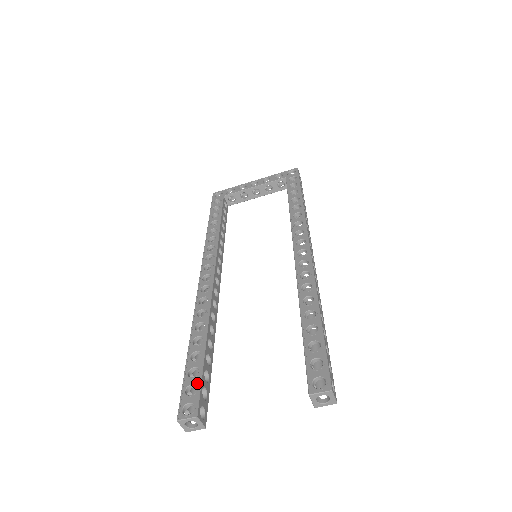
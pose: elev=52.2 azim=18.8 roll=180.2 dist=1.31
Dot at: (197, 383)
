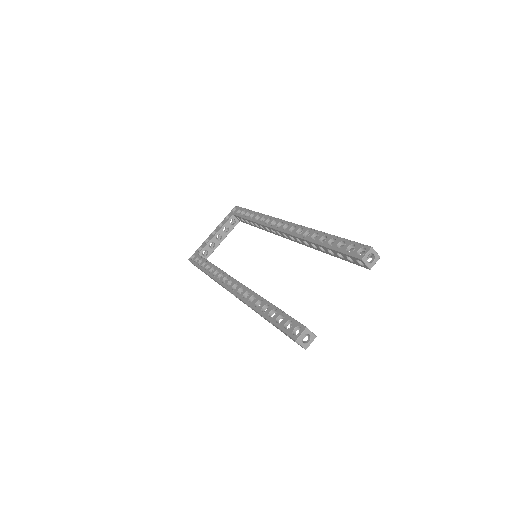
Dot at: (288, 319)
